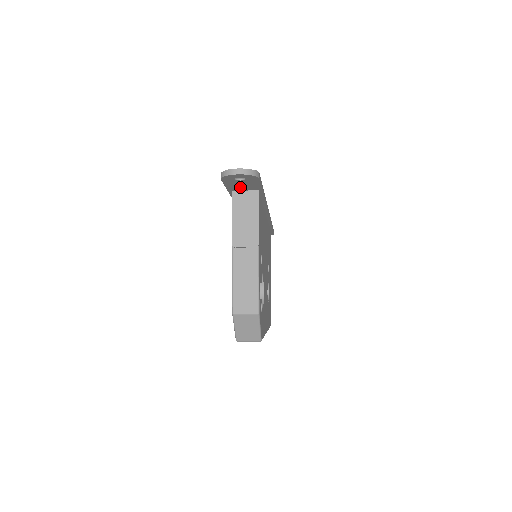
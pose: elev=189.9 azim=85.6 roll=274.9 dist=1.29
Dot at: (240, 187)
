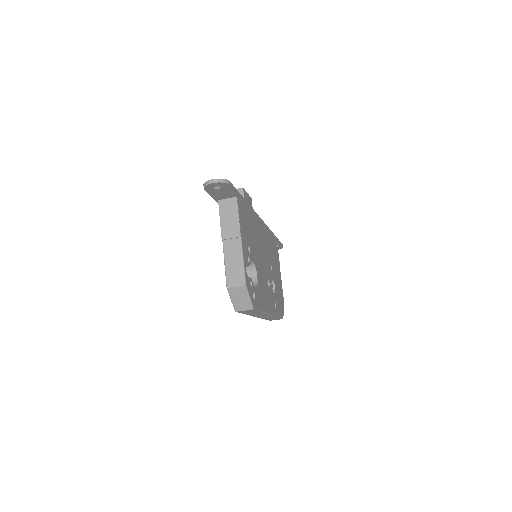
Dot at: (222, 195)
